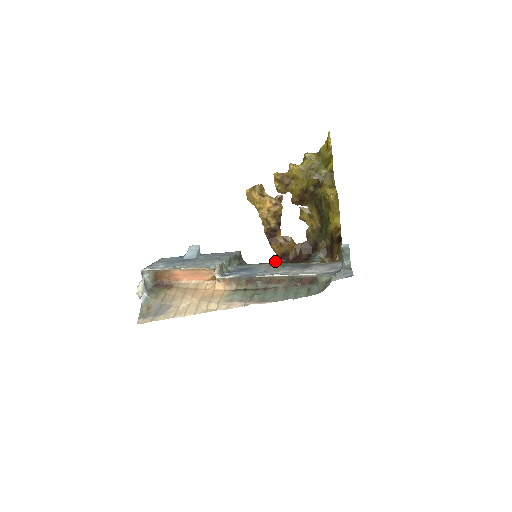
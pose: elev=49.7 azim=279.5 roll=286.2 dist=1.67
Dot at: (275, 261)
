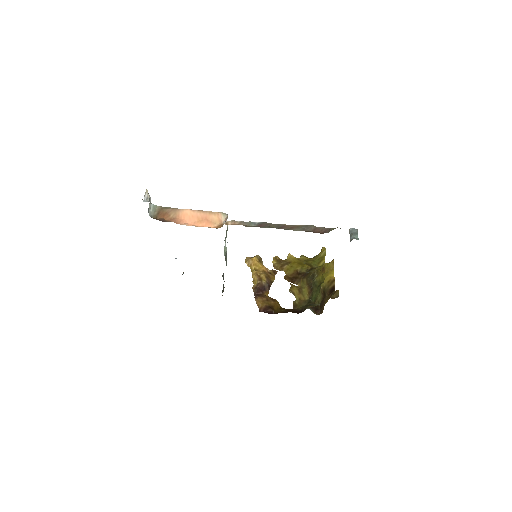
Dot at: occluded
